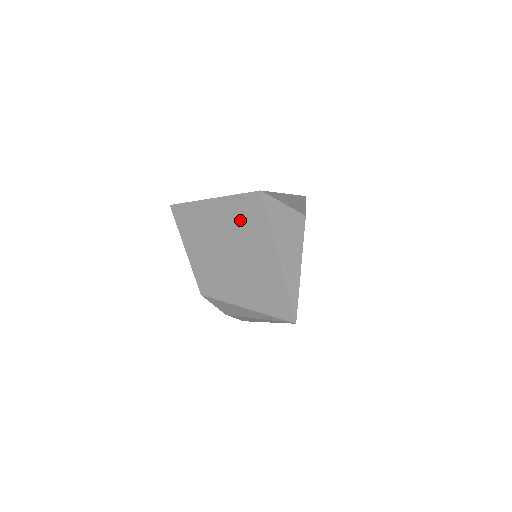
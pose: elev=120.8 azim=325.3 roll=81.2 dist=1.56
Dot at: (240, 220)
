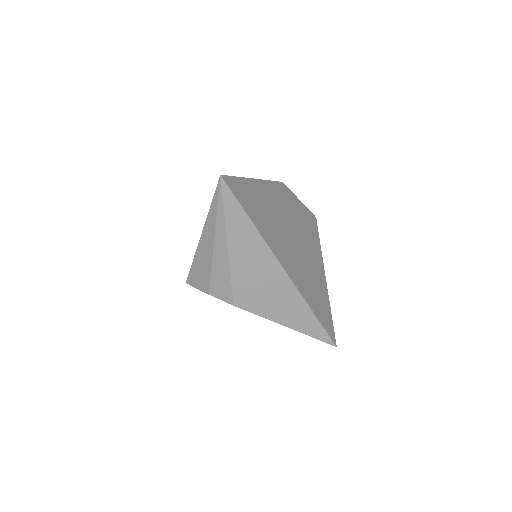
Dot at: occluded
